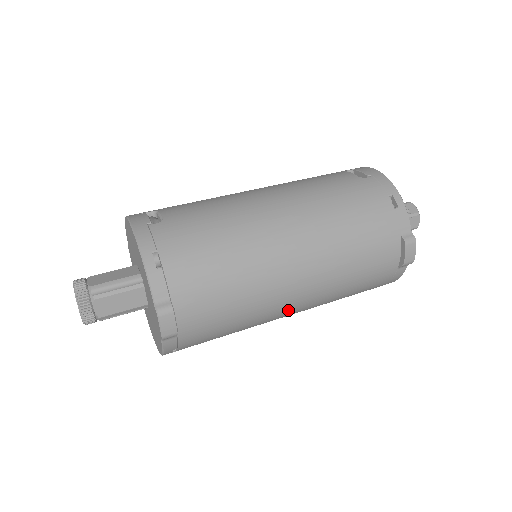
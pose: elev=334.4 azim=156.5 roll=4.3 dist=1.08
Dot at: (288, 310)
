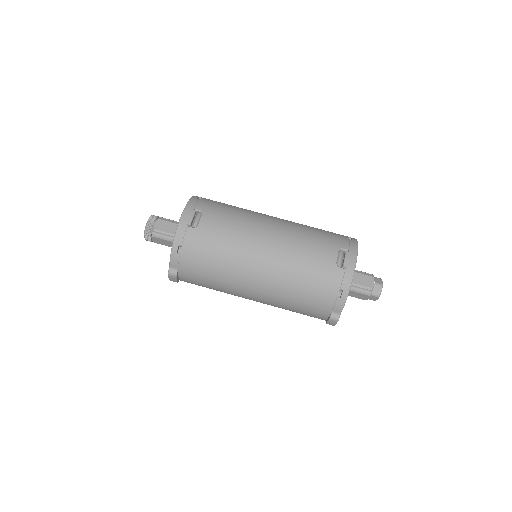
Dot at: occluded
